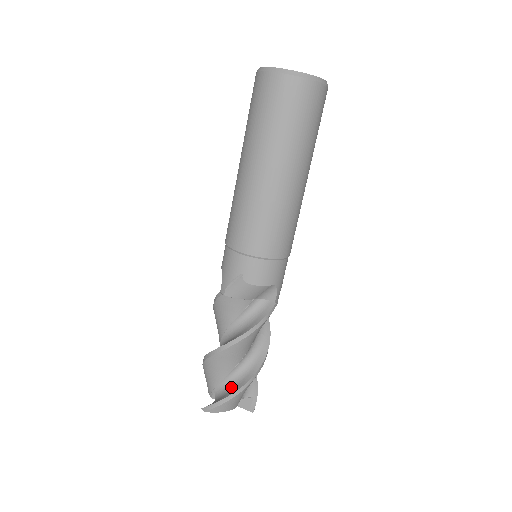
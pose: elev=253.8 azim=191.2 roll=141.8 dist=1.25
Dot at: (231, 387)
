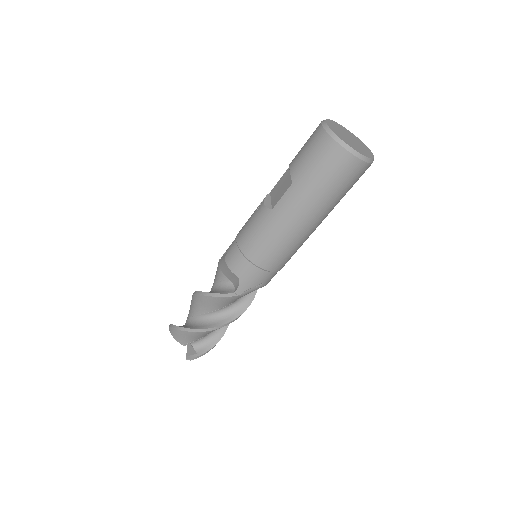
Dot at: (211, 338)
